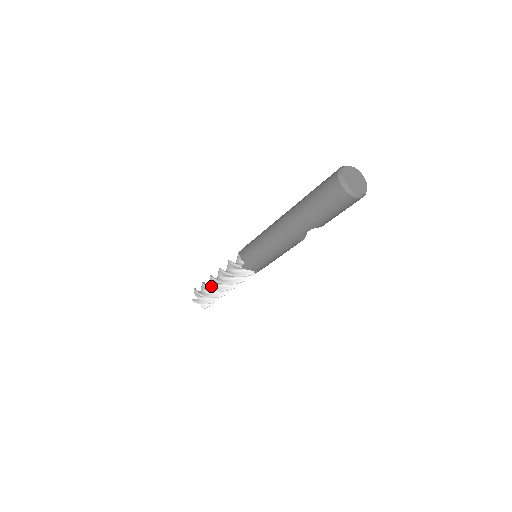
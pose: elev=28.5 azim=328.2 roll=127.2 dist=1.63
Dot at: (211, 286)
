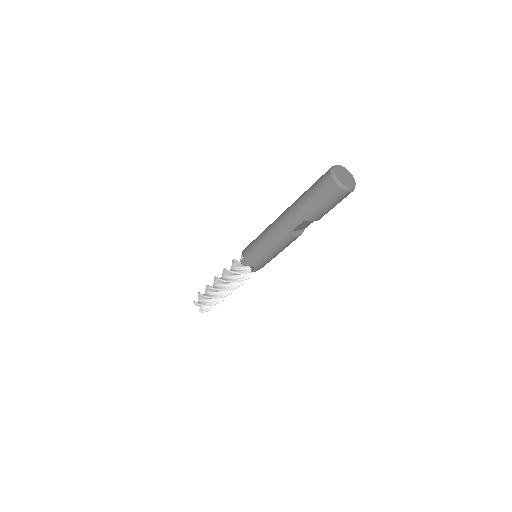
Dot at: occluded
